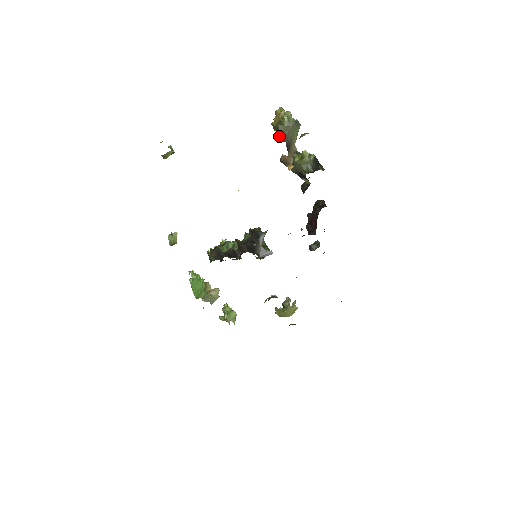
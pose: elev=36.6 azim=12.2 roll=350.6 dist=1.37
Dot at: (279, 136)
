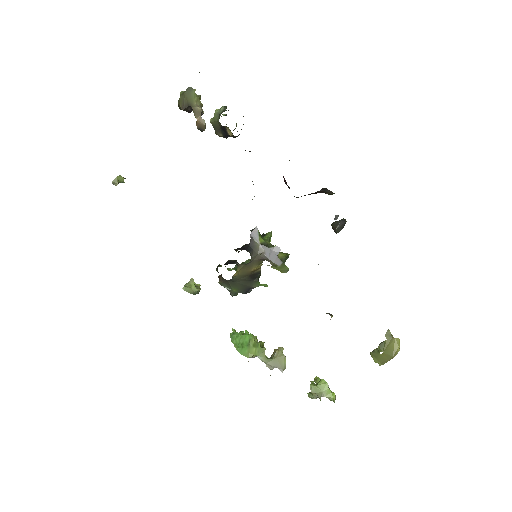
Dot at: (182, 109)
